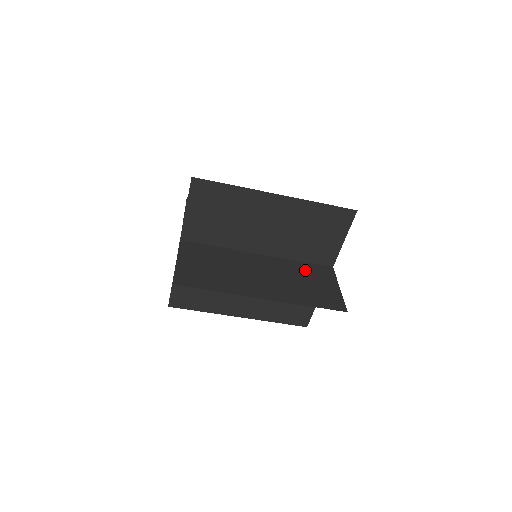
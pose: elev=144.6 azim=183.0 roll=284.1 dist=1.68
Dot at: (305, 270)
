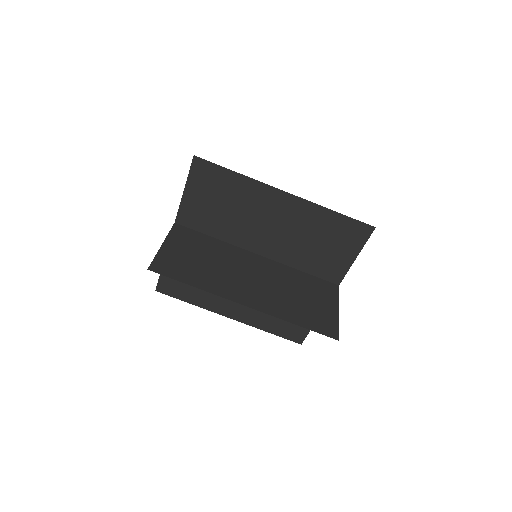
Dot at: (305, 282)
